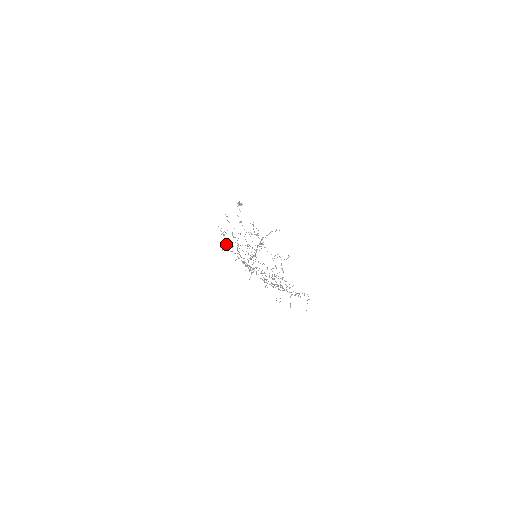
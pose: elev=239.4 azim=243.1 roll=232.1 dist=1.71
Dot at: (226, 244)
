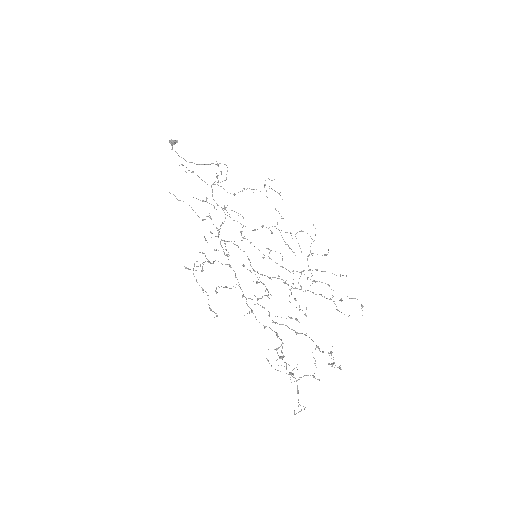
Dot at: occluded
